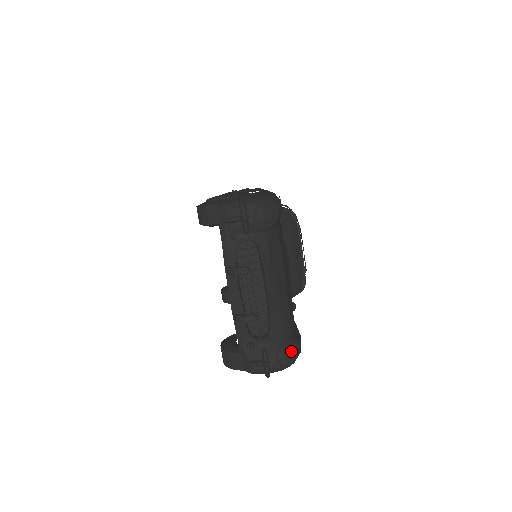
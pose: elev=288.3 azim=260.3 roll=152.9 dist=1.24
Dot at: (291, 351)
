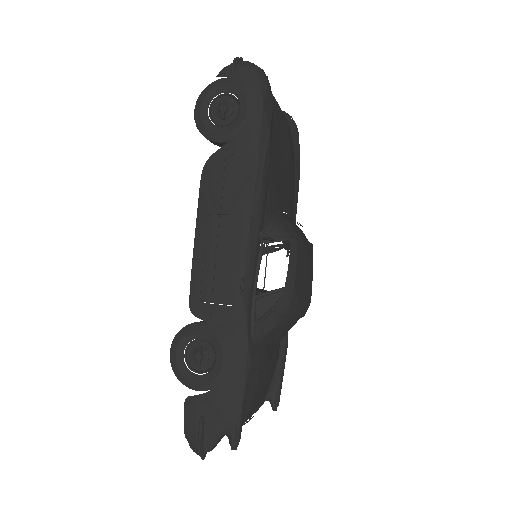
Dot at: occluded
